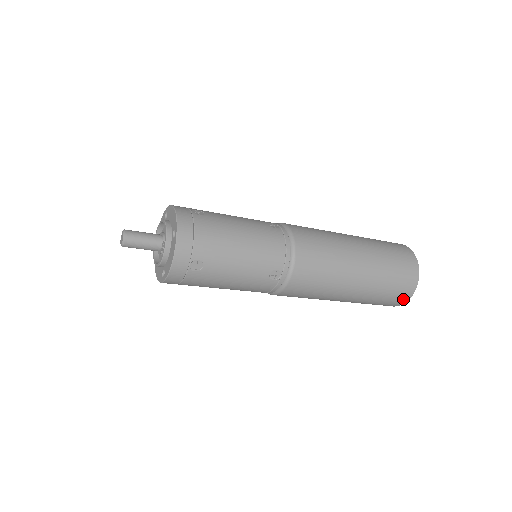
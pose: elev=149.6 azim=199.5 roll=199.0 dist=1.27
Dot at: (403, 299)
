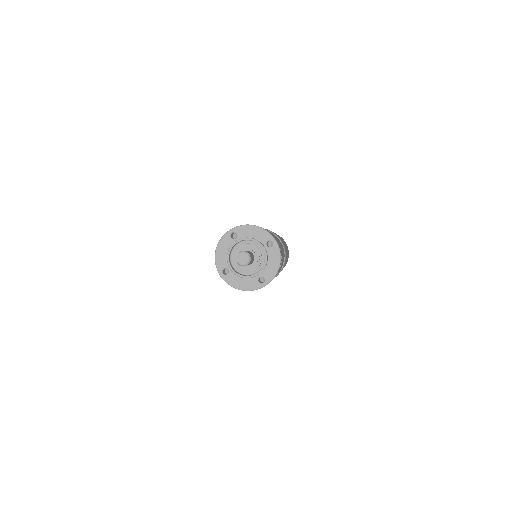
Dot at: occluded
